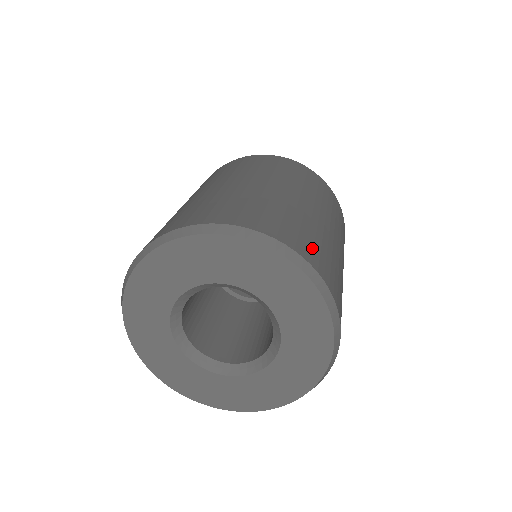
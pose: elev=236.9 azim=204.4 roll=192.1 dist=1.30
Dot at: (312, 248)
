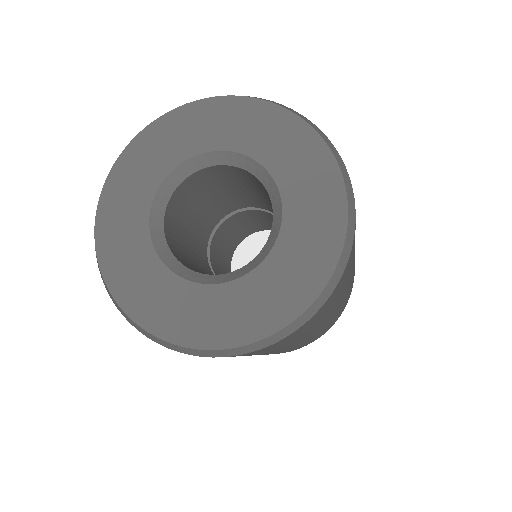
Dot at: (354, 242)
